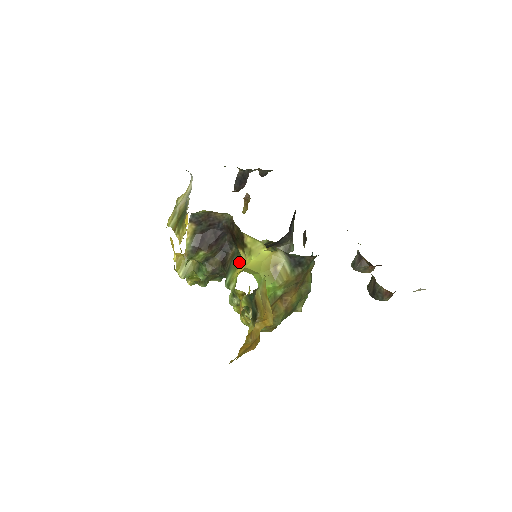
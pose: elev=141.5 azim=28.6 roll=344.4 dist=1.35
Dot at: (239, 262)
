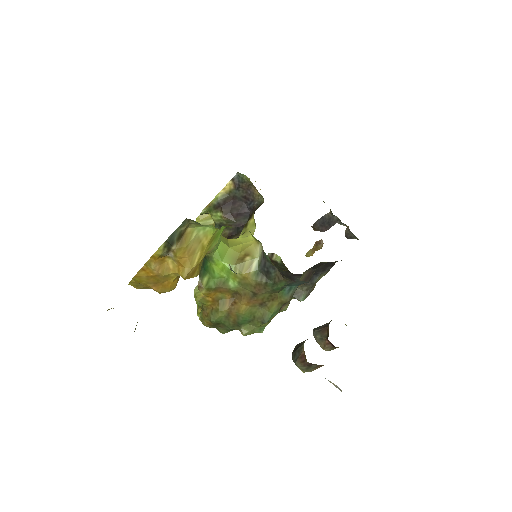
Dot at: occluded
